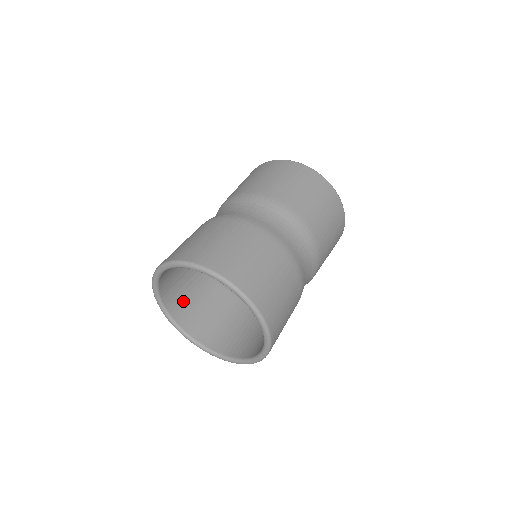
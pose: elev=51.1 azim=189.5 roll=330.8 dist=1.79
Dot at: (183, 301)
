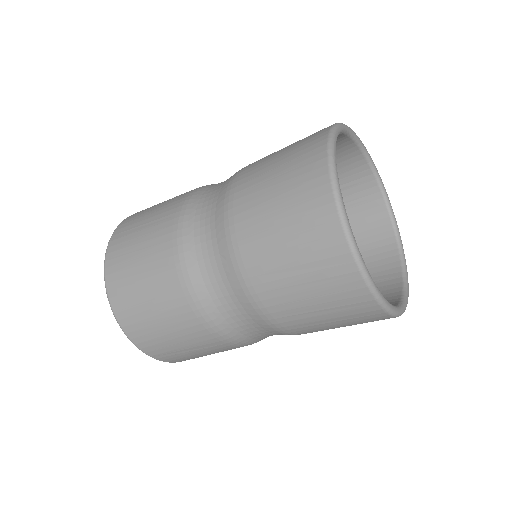
Dot at: occluded
